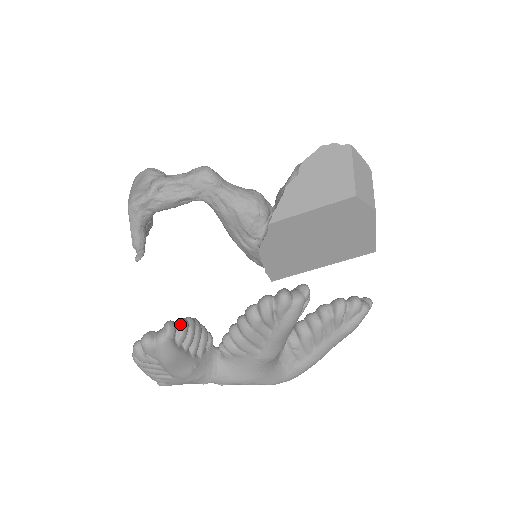
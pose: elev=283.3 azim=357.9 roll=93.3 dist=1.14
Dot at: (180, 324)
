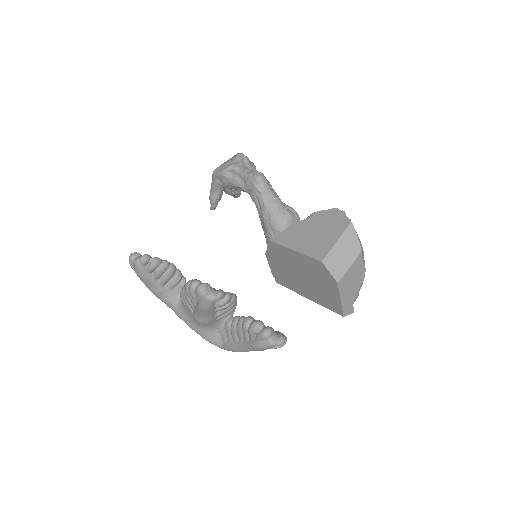
Dot at: (153, 260)
